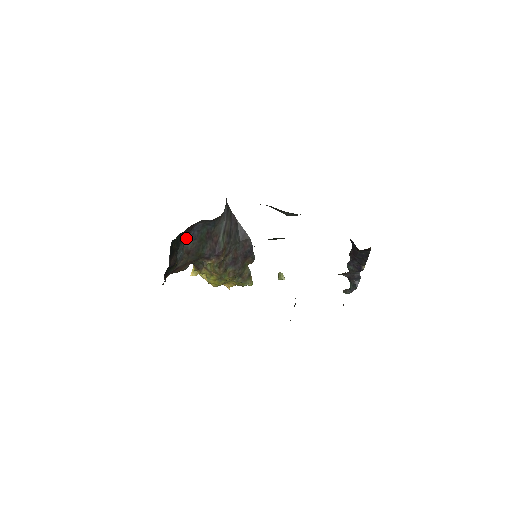
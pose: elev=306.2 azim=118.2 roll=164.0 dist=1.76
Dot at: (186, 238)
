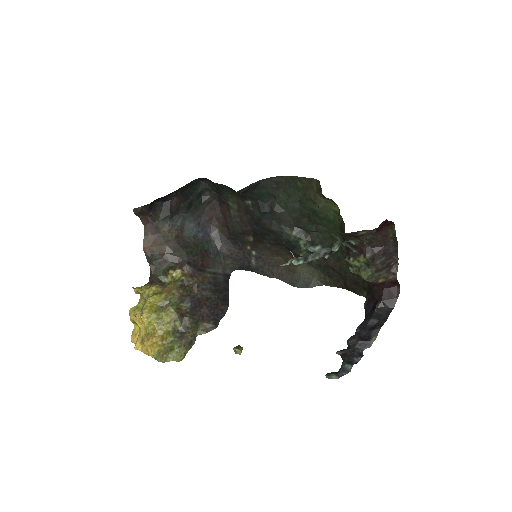
Dot at: (193, 223)
